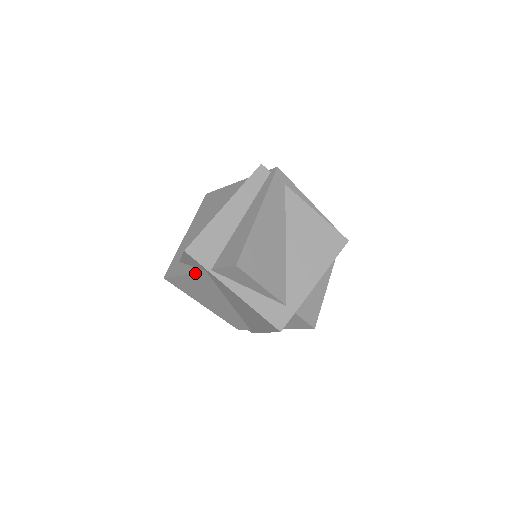
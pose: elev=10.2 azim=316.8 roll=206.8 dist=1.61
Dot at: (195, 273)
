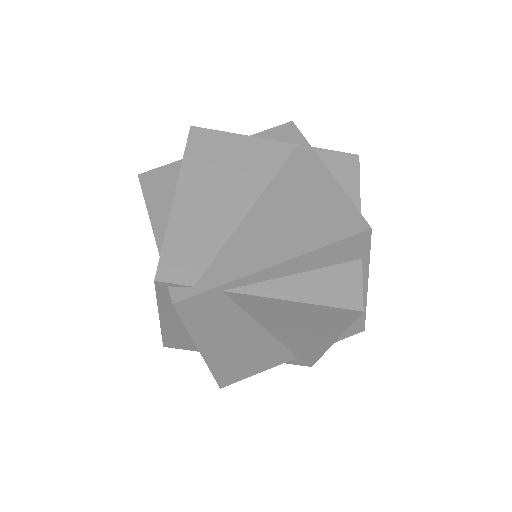
Dot at: (272, 141)
